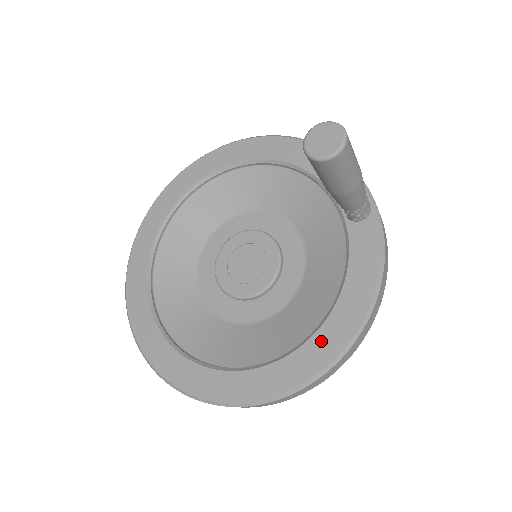
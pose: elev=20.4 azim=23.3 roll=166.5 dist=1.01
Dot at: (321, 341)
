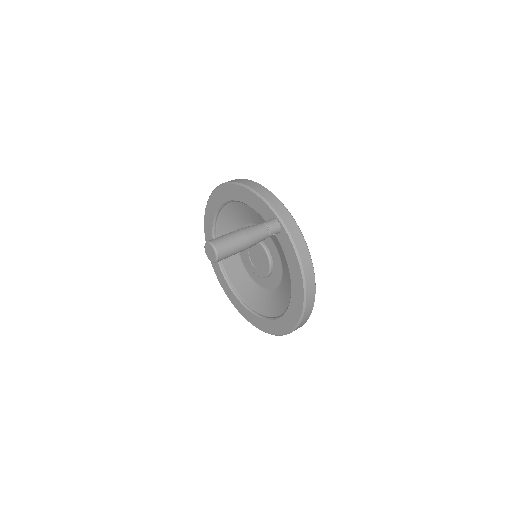
Dot at: (294, 301)
